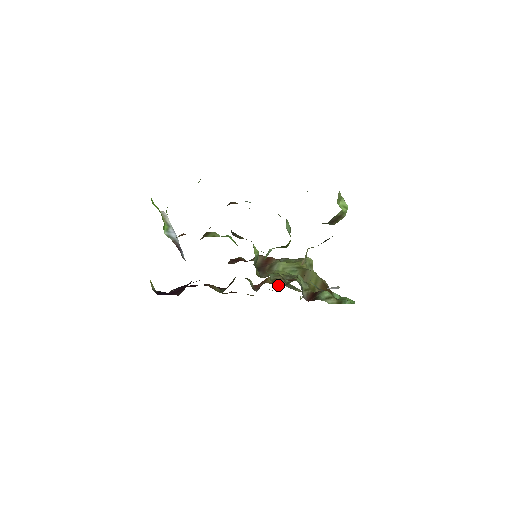
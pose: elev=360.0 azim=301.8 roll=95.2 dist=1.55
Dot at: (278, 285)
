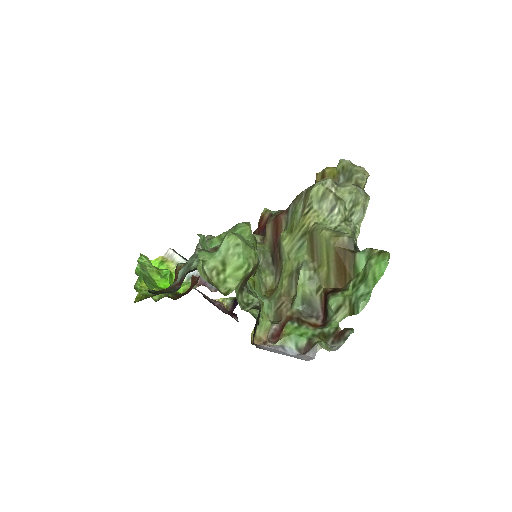
Dot at: occluded
